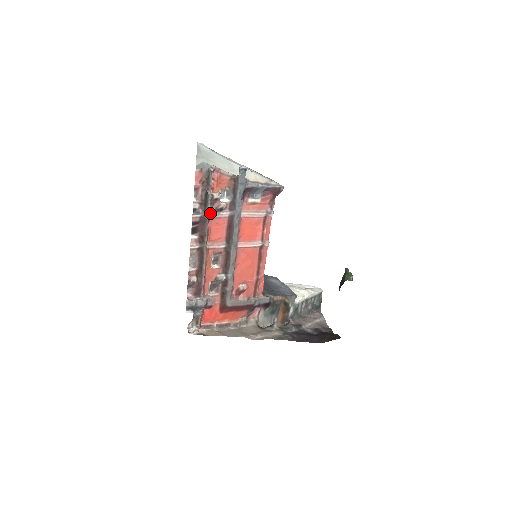
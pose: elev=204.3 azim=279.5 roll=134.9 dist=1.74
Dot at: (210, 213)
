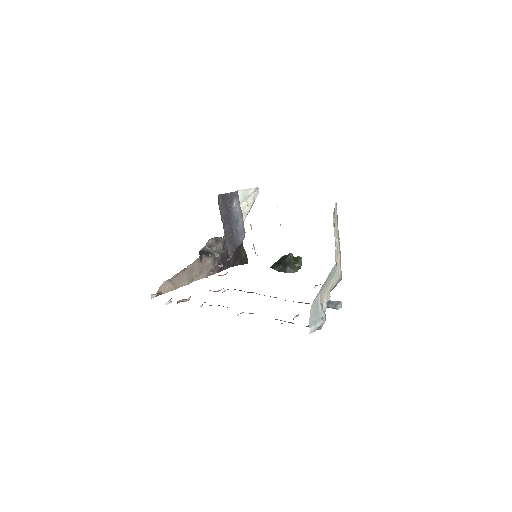
Dot at: occluded
